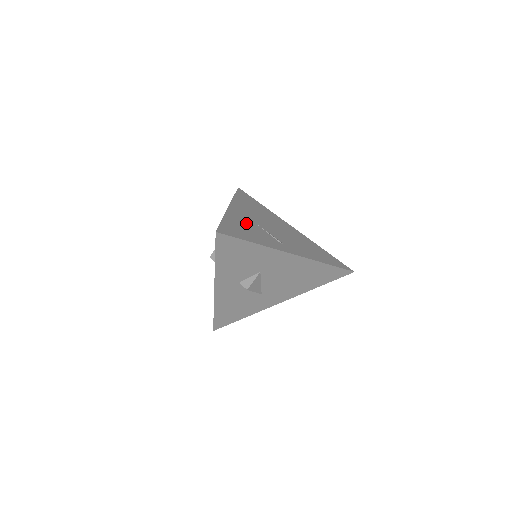
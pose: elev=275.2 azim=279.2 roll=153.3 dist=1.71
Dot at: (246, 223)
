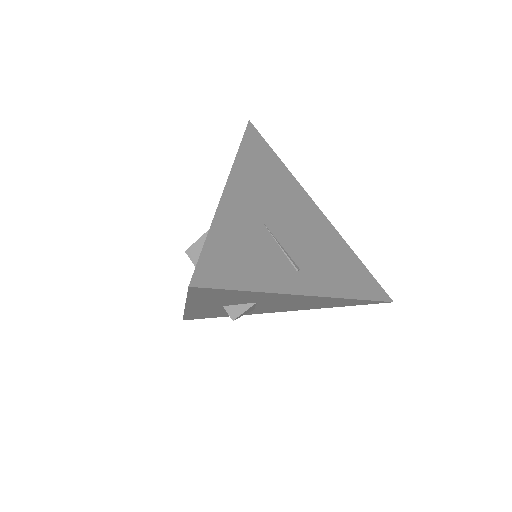
Dot at: (248, 230)
